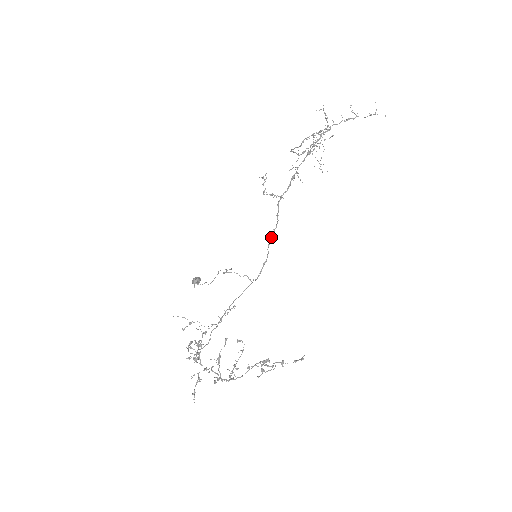
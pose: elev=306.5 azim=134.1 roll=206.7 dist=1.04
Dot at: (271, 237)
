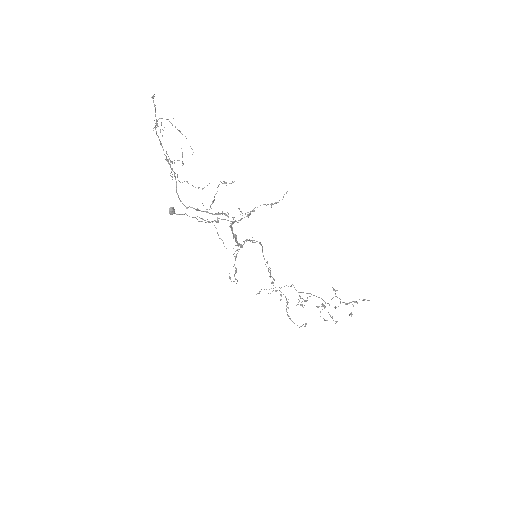
Dot at: occluded
